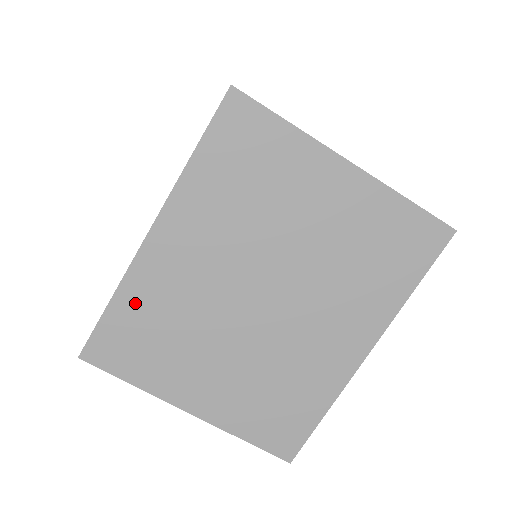
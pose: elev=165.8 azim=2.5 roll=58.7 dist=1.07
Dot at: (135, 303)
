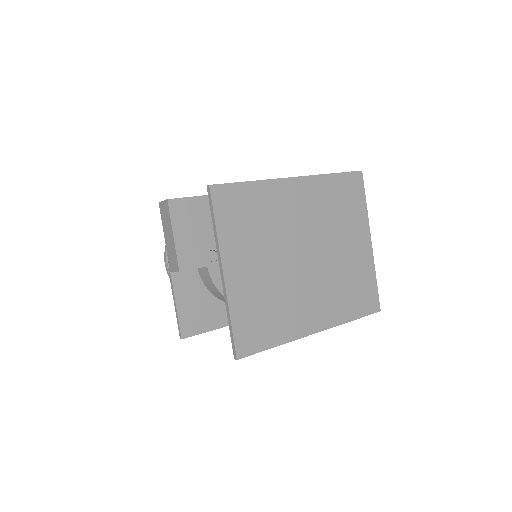
Dot at: (259, 195)
